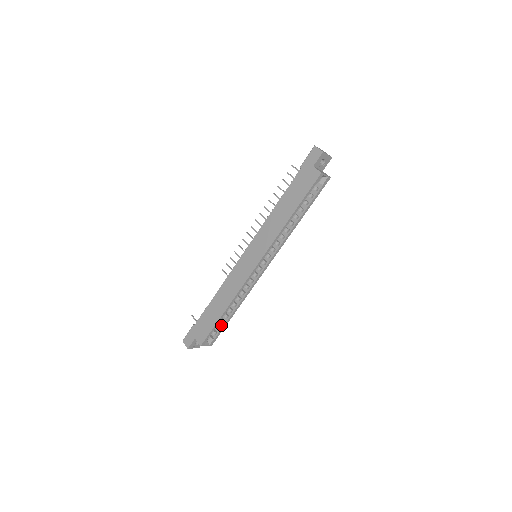
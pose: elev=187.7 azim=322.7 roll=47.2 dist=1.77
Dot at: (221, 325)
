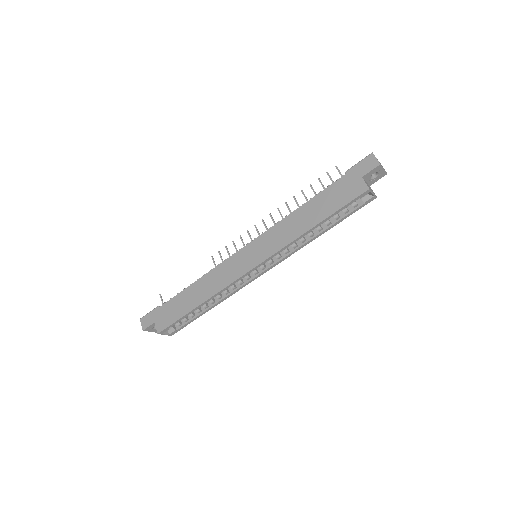
Dot at: (189, 318)
